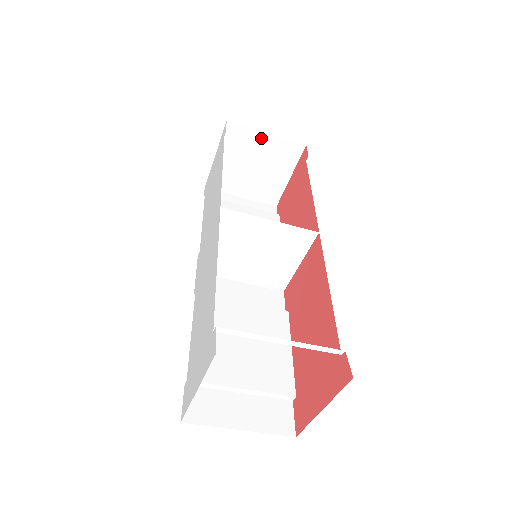
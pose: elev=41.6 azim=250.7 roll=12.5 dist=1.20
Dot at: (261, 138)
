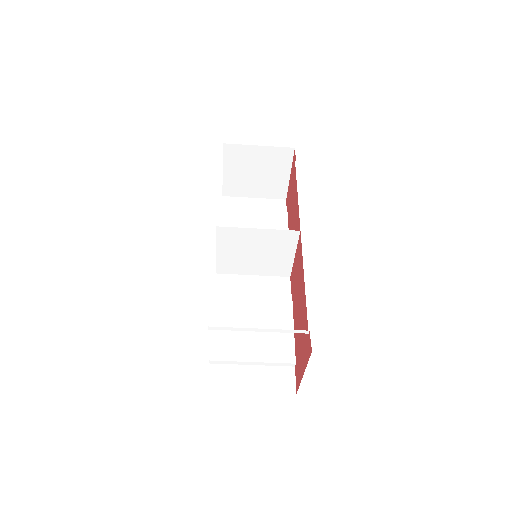
Dot at: (255, 150)
